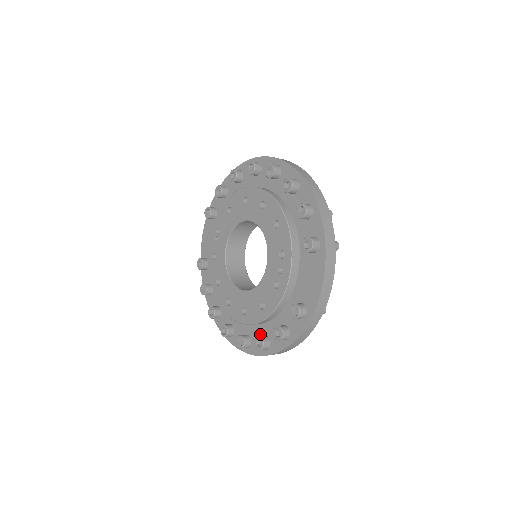
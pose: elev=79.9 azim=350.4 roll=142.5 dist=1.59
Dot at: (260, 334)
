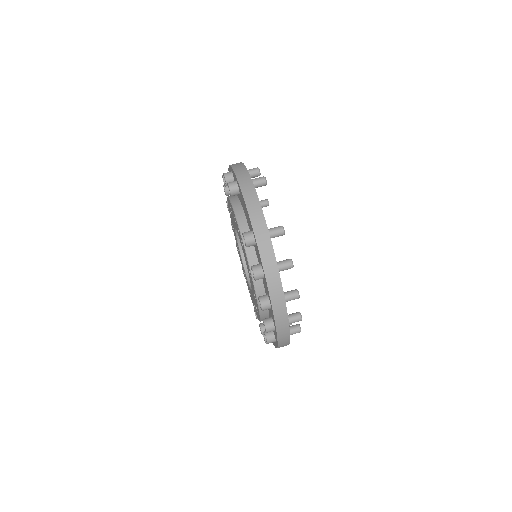
Dot at: occluded
